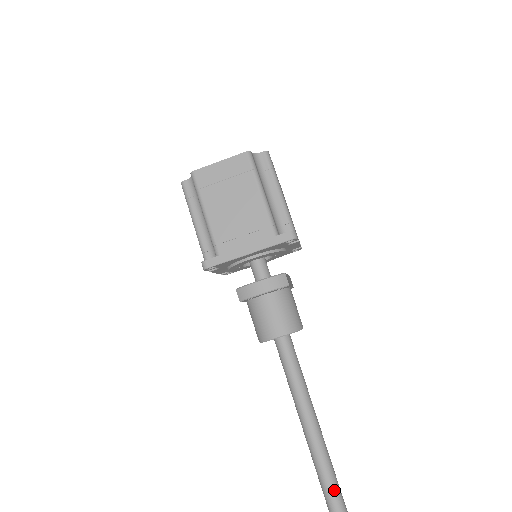
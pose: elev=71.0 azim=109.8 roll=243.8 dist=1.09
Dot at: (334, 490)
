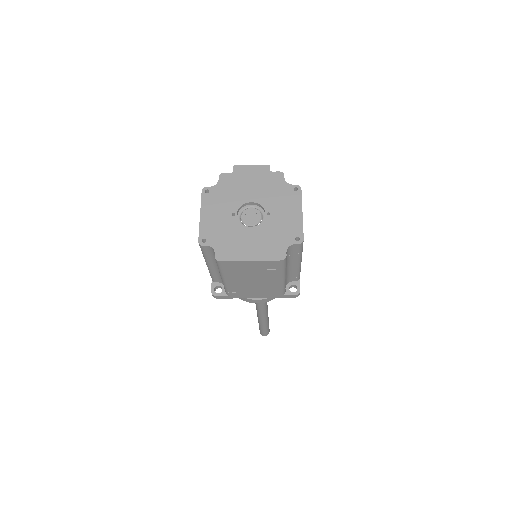
Dot at: (266, 326)
